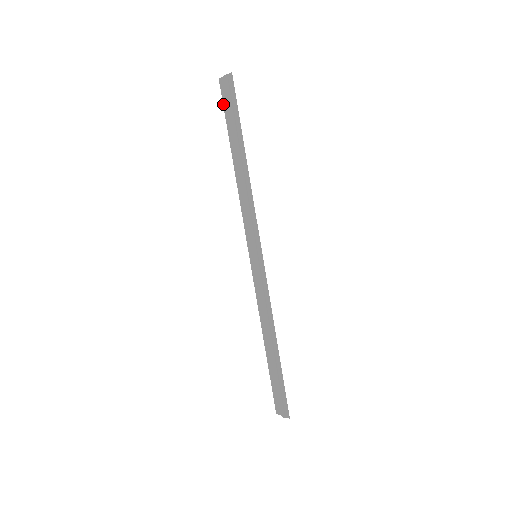
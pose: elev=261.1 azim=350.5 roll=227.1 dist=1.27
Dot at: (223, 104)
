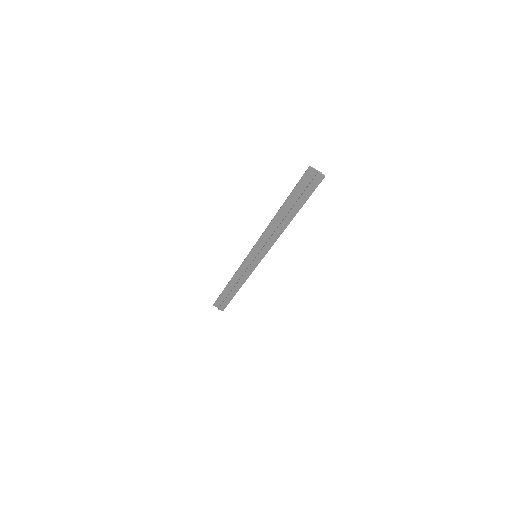
Dot at: (299, 181)
